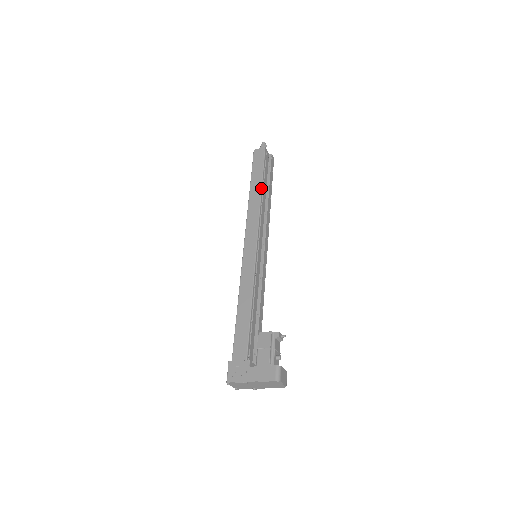
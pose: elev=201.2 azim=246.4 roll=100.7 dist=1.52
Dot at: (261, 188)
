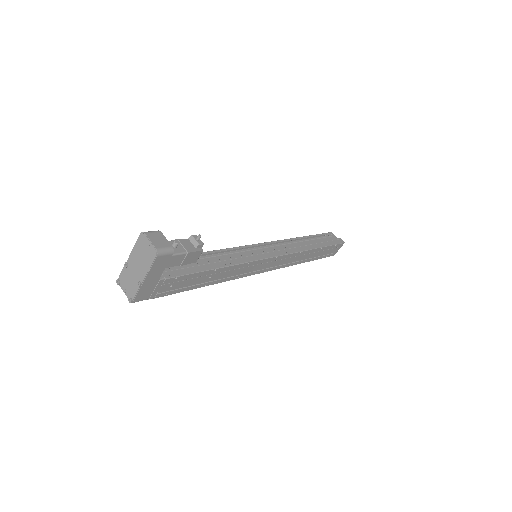
Dot at: (301, 237)
